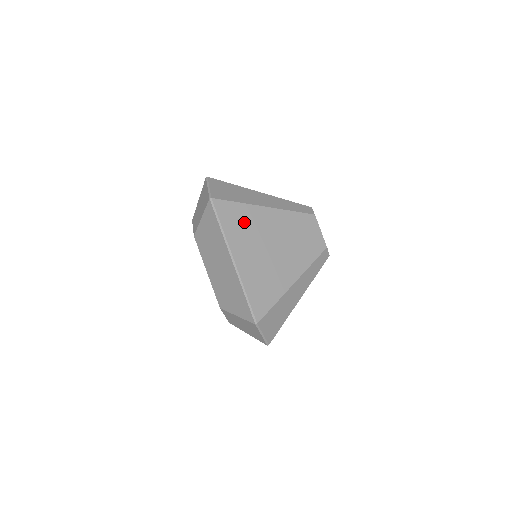
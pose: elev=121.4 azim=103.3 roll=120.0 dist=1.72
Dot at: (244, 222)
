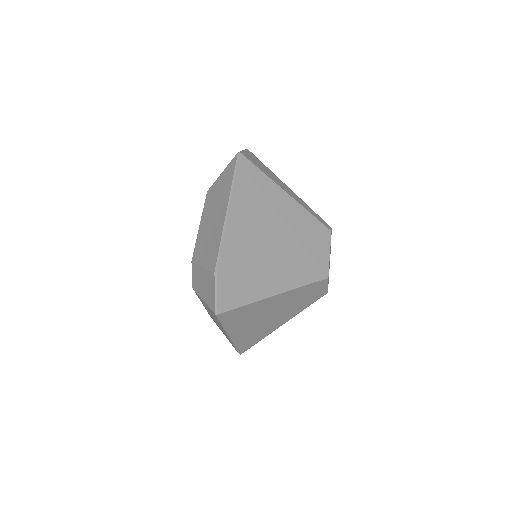
Dot at: (258, 188)
